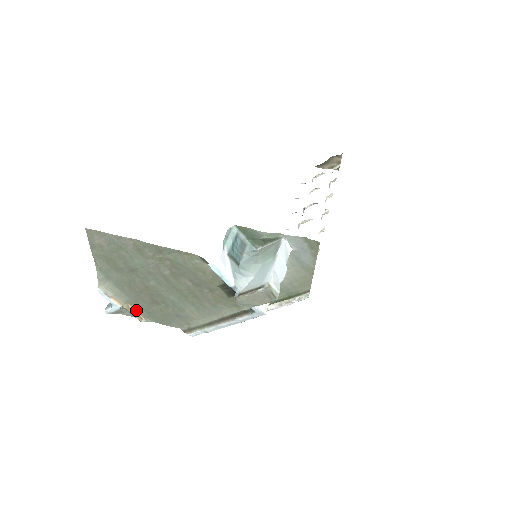
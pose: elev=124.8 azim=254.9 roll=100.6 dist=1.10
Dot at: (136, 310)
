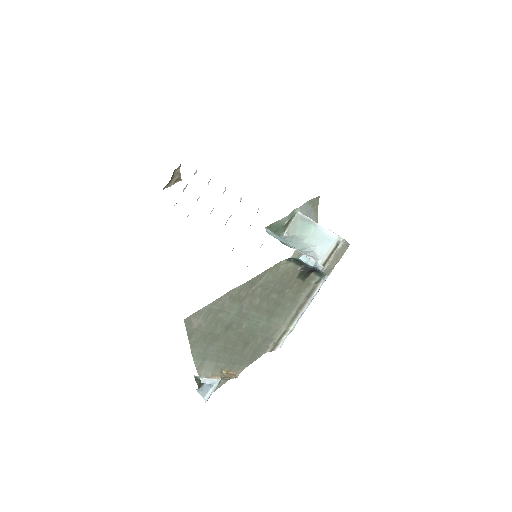
Dot at: (229, 371)
